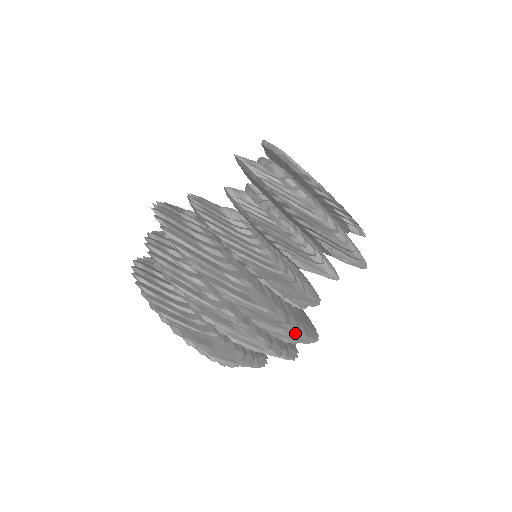
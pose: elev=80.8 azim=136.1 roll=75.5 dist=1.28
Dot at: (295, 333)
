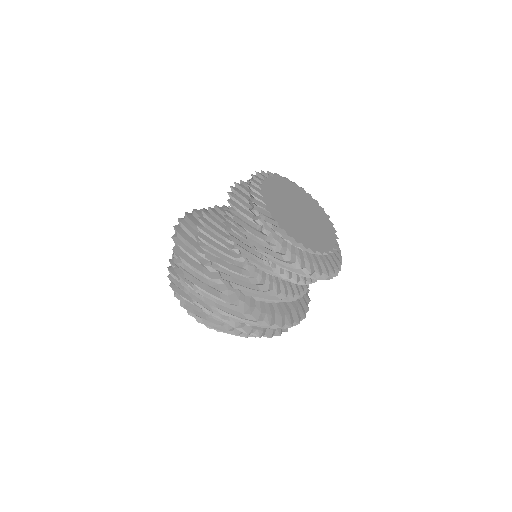
Dot at: (254, 321)
